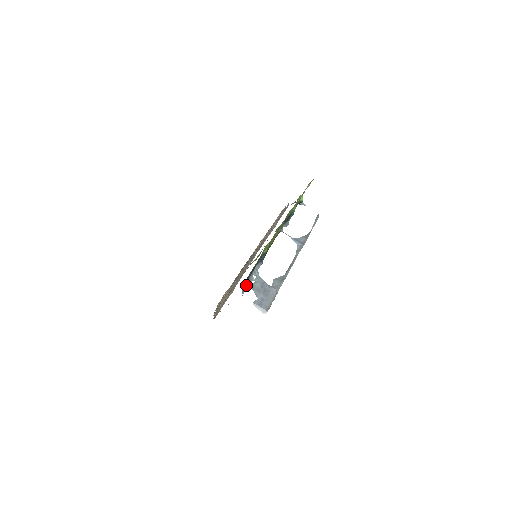
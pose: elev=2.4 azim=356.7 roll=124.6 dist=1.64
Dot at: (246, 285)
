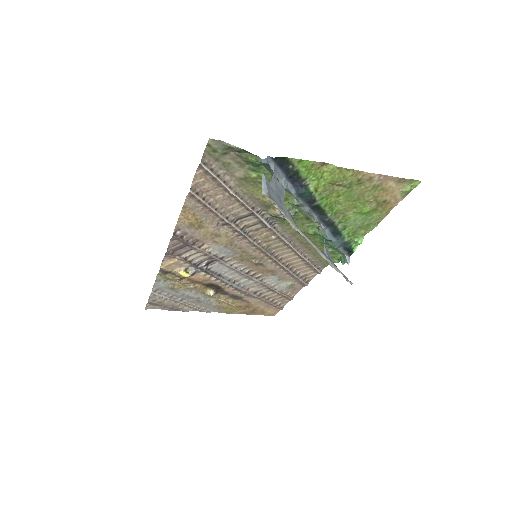
Dot at: (274, 164)
